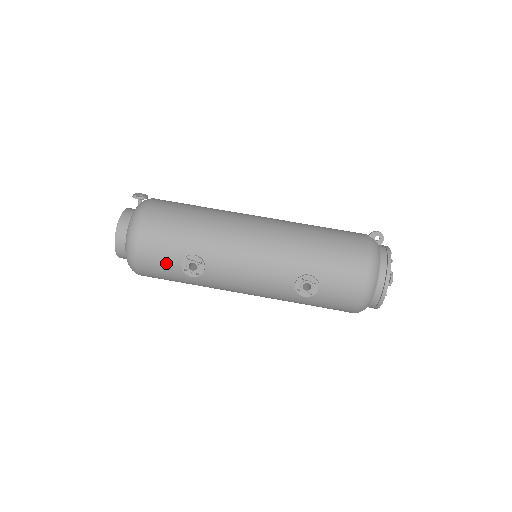
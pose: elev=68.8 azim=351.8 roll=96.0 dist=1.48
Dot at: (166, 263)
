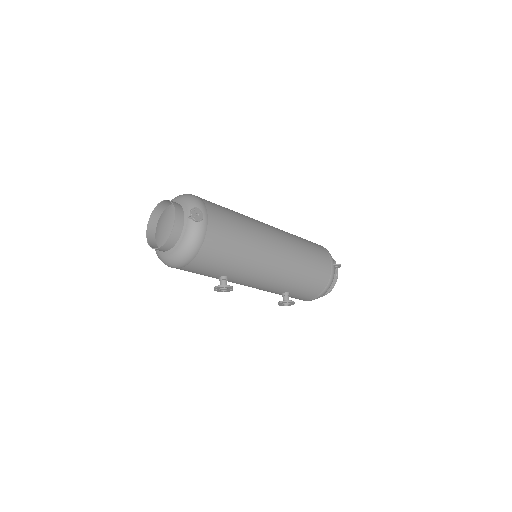
Dot at: (199, 273)
